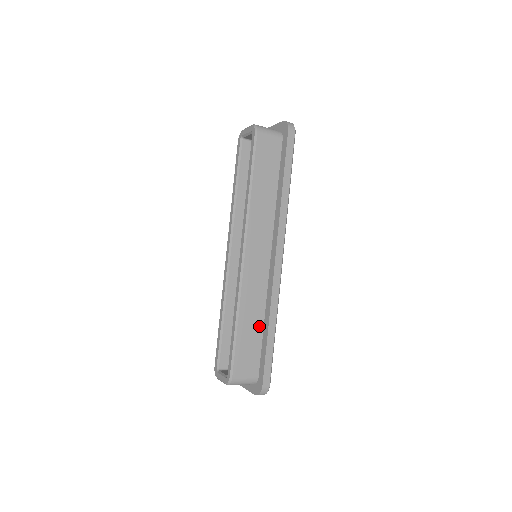
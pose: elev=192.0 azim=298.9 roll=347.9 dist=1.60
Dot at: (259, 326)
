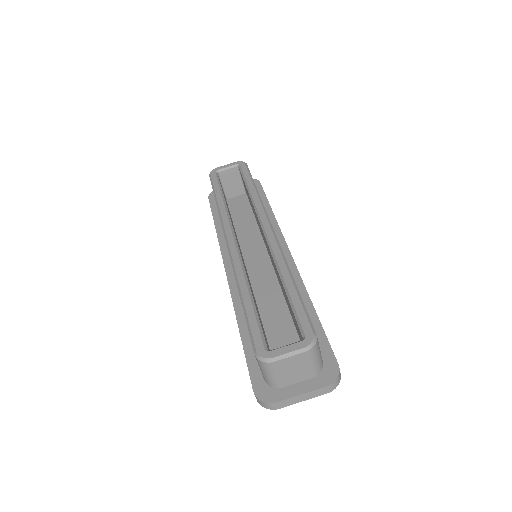
Dot at: occluded
